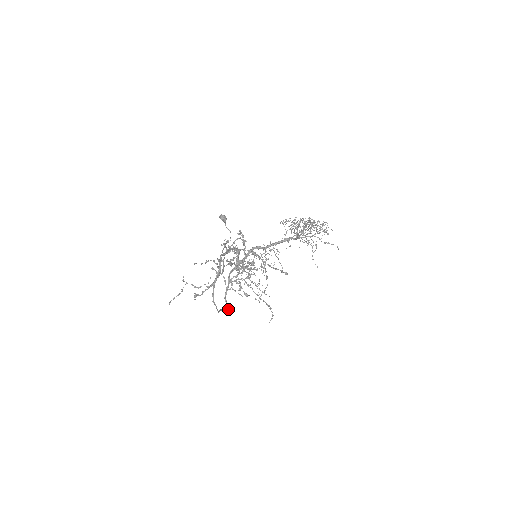
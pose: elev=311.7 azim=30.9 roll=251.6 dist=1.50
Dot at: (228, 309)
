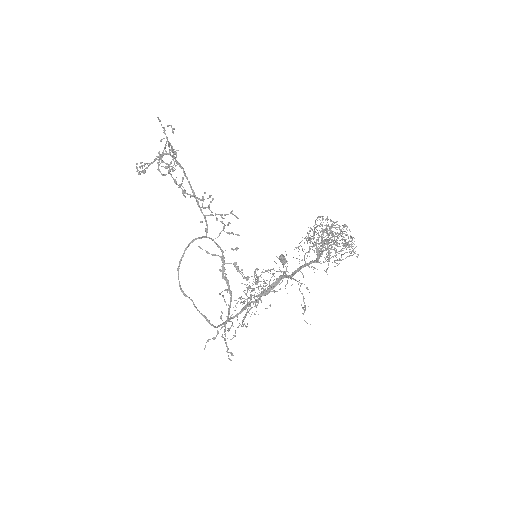
Dot at: occluded
